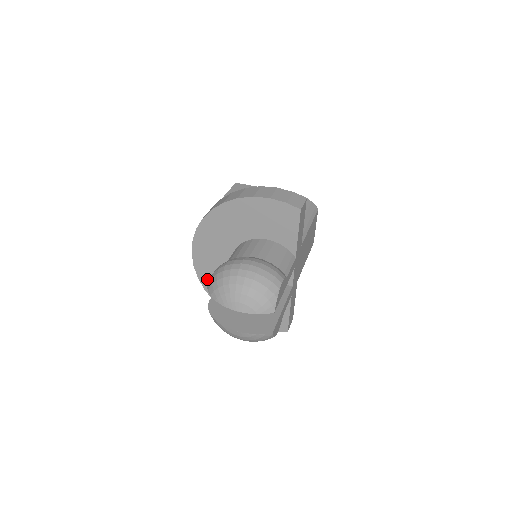
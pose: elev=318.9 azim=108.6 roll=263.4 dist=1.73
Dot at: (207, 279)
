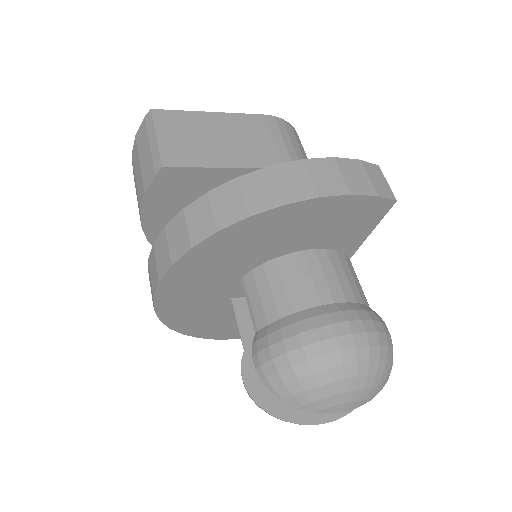
Dot at: (178, 317)
